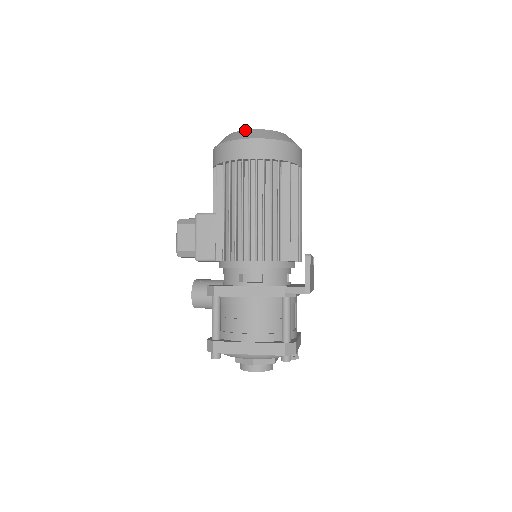
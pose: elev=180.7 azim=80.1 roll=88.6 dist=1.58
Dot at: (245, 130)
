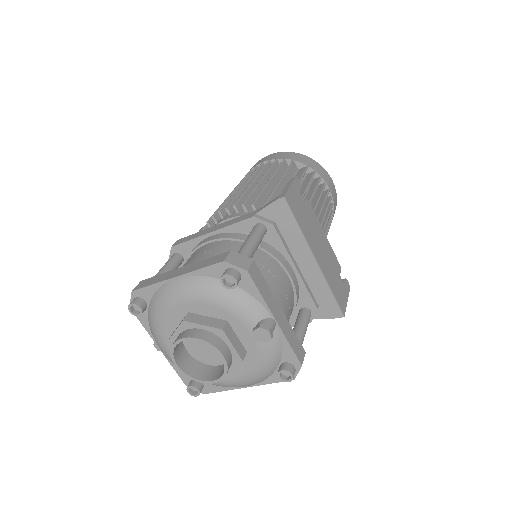
Dot at: occluded
